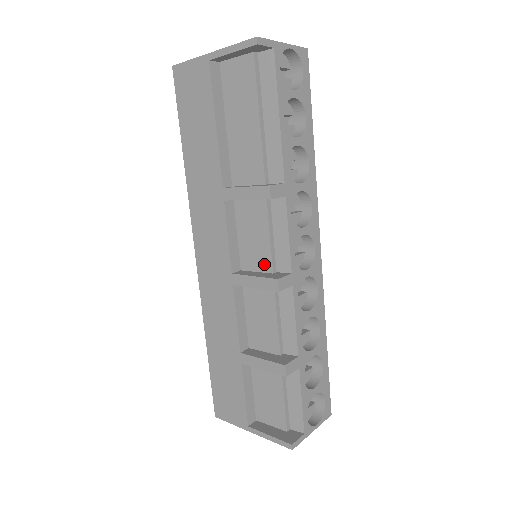
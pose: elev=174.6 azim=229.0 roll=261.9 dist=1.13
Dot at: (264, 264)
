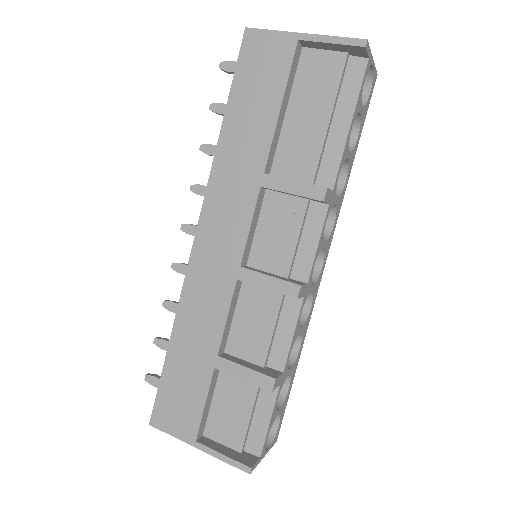
Dot at: (280, 266)
